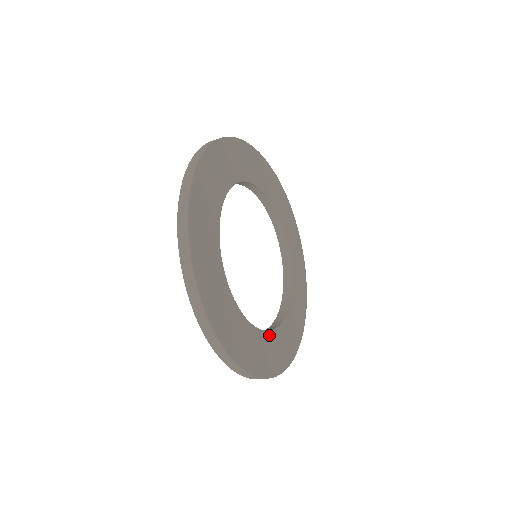
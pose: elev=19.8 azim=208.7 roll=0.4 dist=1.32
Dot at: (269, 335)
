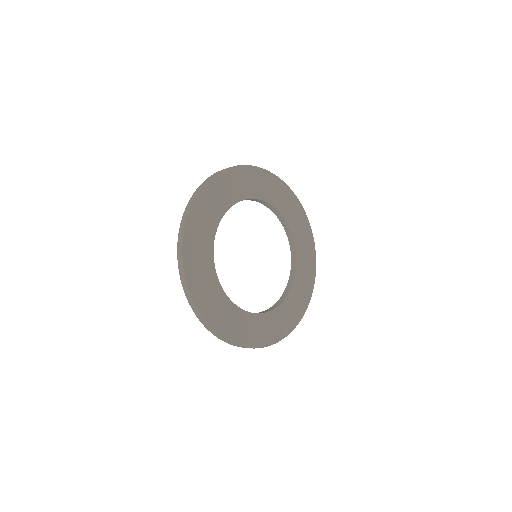
Dot at: (281, 307)
